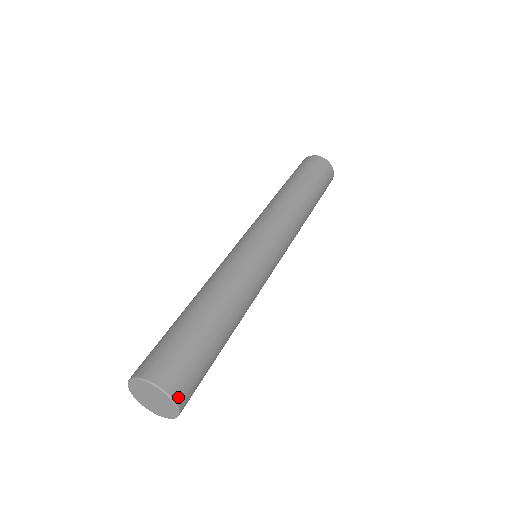
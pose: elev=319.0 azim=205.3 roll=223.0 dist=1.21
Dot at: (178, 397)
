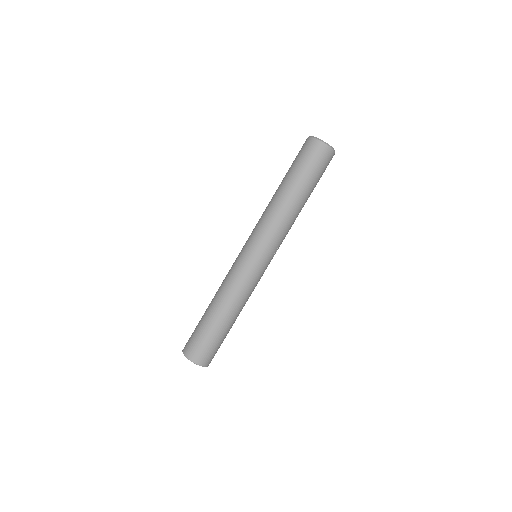
Dot at: (196, 361)
